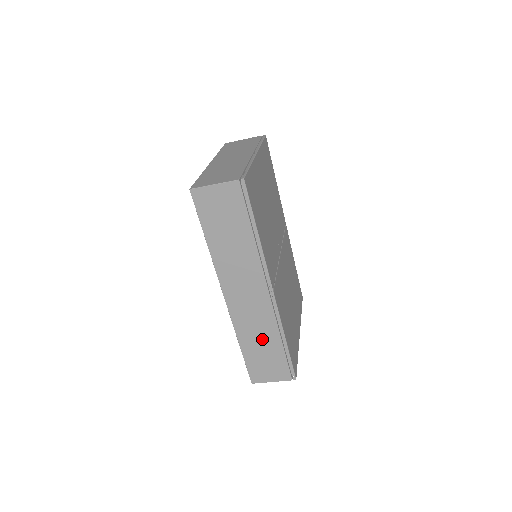
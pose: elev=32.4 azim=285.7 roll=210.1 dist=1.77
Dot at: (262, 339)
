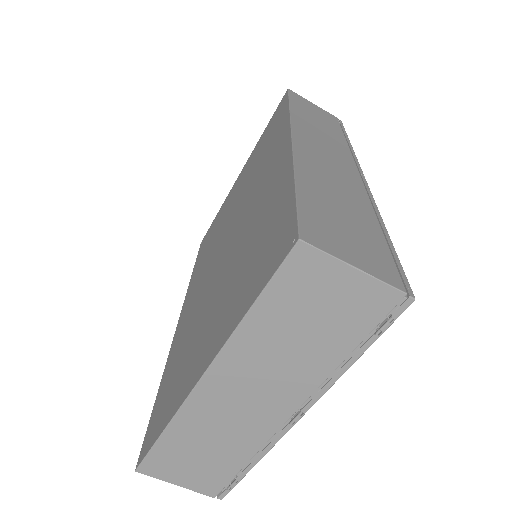
Dot at: (342, 198)
